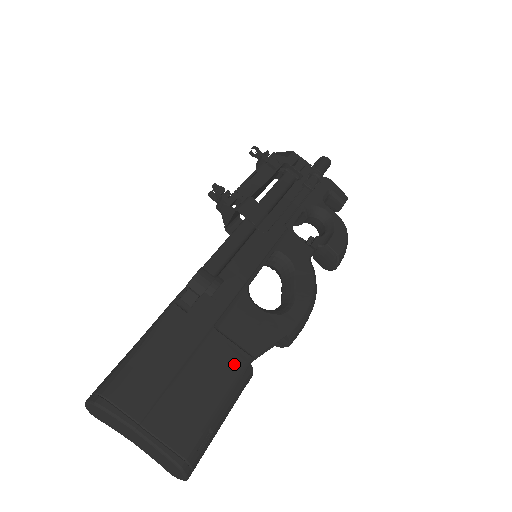
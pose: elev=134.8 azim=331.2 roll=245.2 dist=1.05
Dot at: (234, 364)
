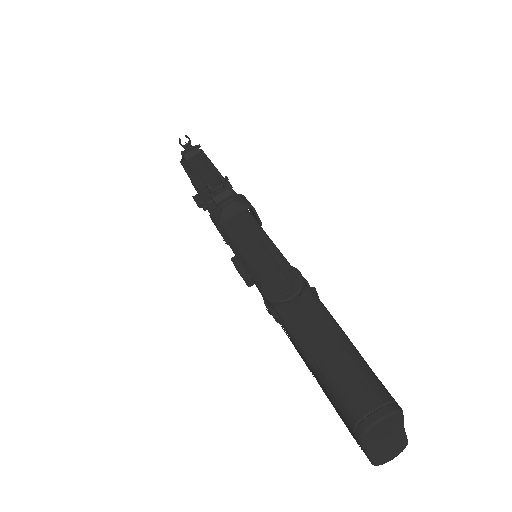
Dot at: occluded
